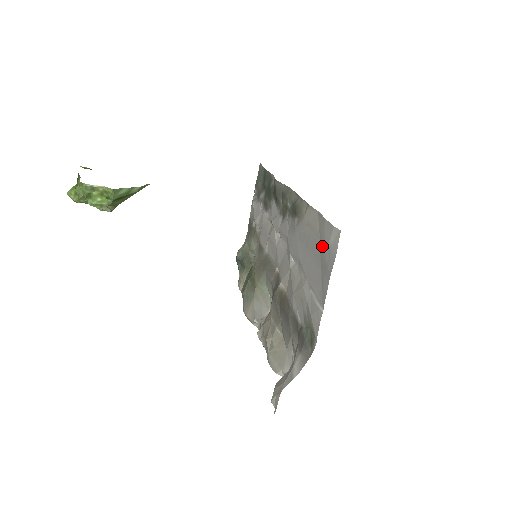
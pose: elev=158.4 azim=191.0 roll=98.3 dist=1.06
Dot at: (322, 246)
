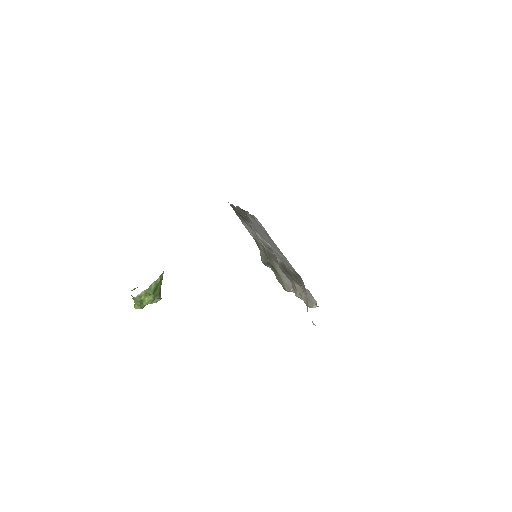
Dot at: (261, 228)
